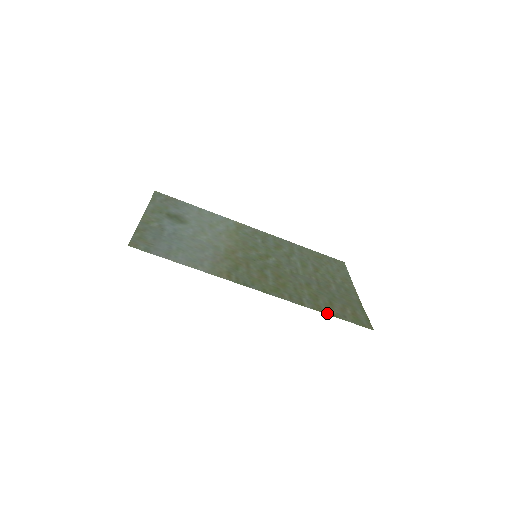
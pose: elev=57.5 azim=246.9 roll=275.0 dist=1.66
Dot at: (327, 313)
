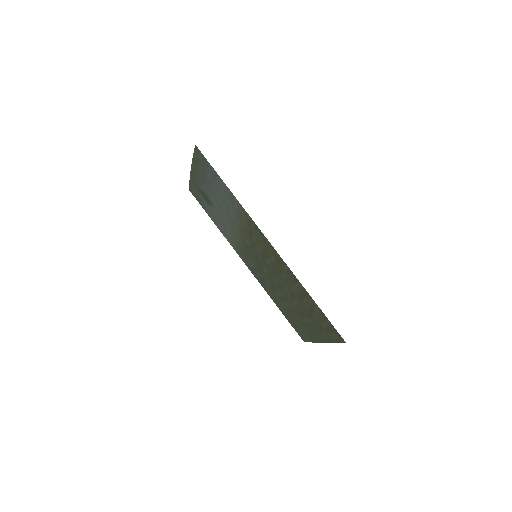
Dot at: (314, 301)
